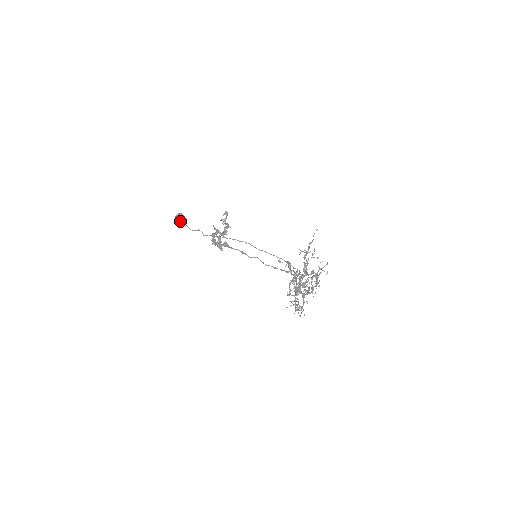
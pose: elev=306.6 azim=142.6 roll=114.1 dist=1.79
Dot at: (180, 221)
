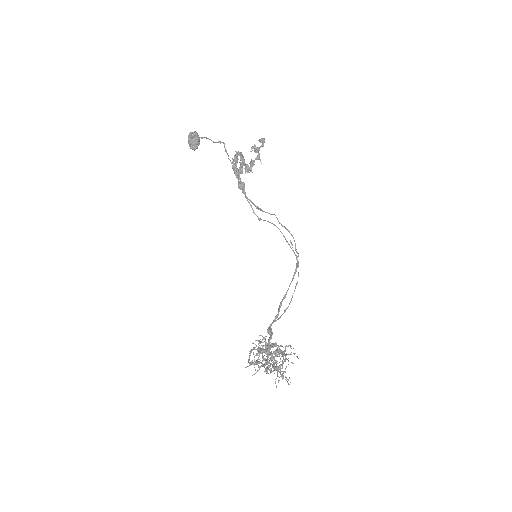
Dot at: occluded
